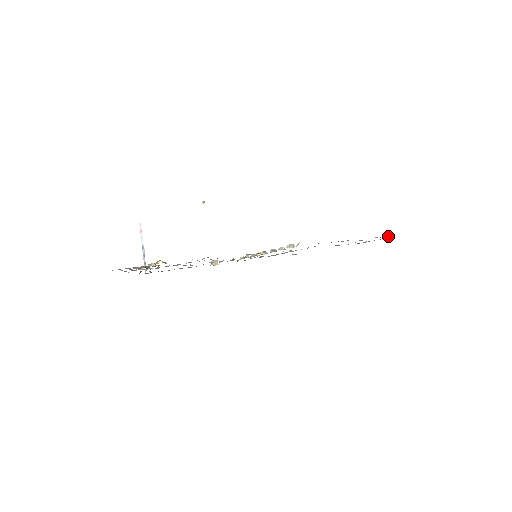
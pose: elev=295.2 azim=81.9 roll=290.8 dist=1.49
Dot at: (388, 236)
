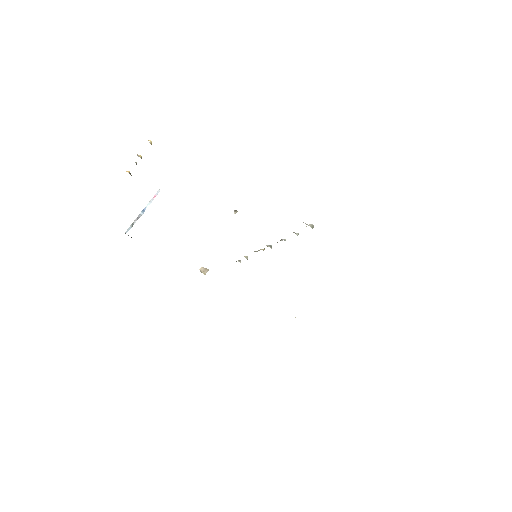
Dot at: occluded
